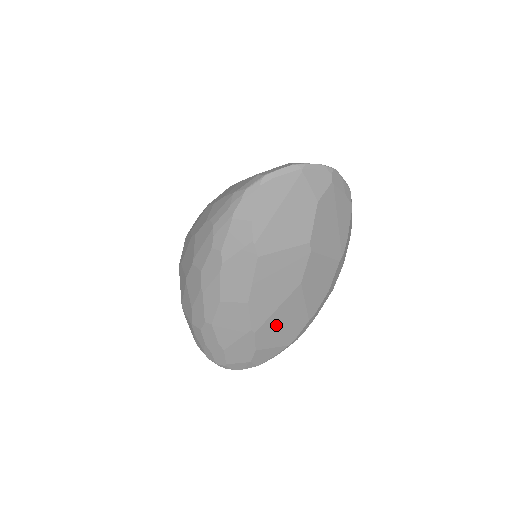
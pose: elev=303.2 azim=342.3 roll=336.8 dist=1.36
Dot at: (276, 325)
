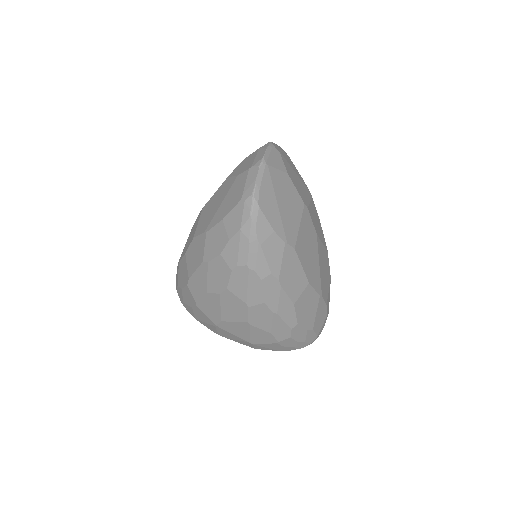
Dot at: (323, 276)
